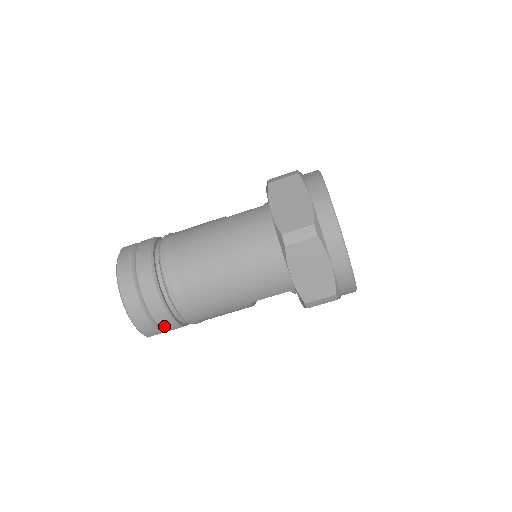
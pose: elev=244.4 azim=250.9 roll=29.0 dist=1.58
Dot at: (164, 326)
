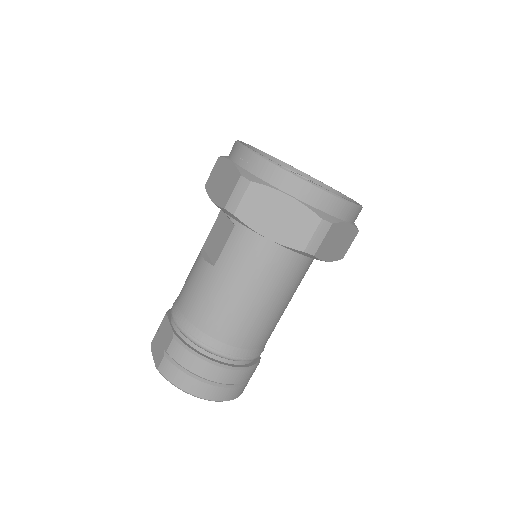
Dot at: occluded
